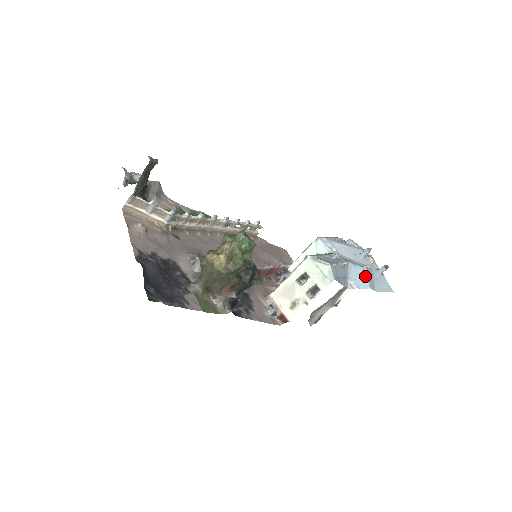
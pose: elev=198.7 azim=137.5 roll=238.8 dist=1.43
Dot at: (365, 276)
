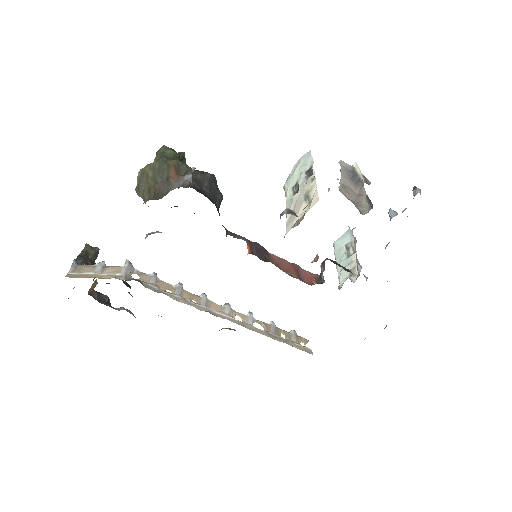
Dot at: occluded
